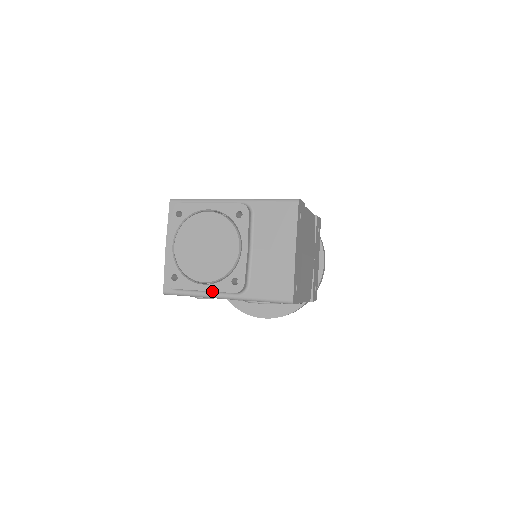
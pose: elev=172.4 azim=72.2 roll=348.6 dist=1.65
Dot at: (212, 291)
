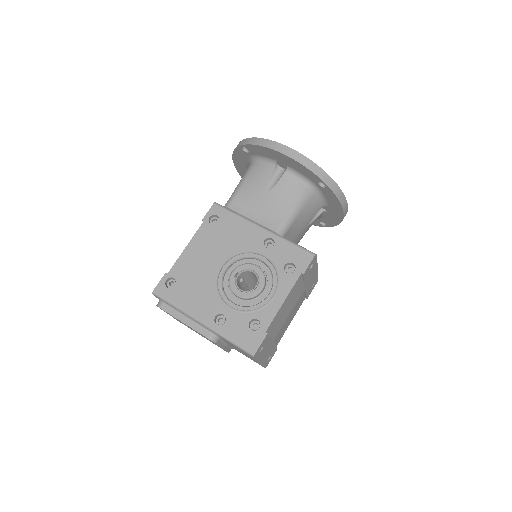
Dot at: occluded
